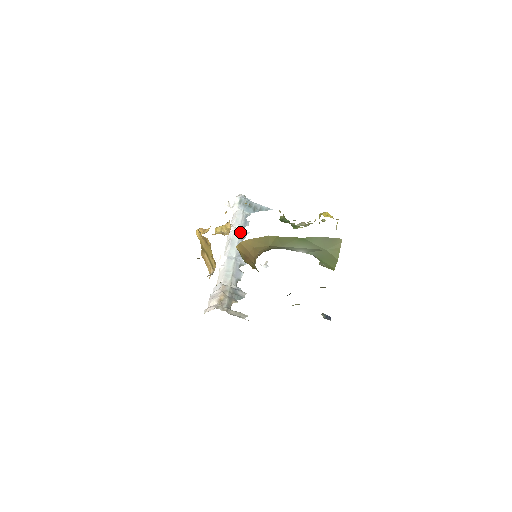
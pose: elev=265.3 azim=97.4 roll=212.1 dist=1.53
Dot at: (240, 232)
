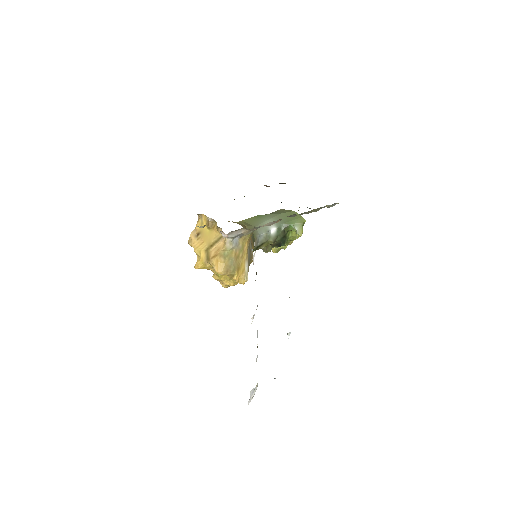
Dot at: occluded
